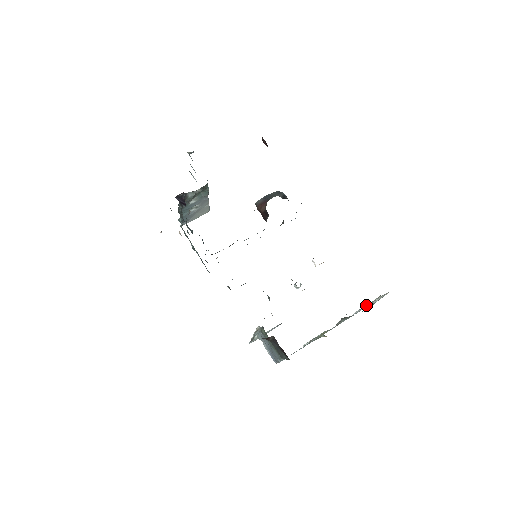
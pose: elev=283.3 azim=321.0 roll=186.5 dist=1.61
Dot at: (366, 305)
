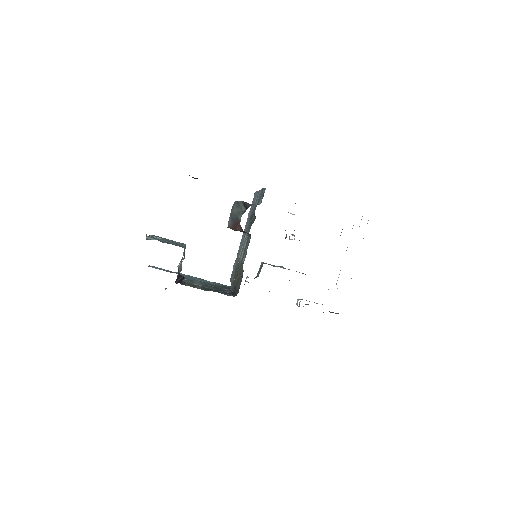
Dot at: occluded
